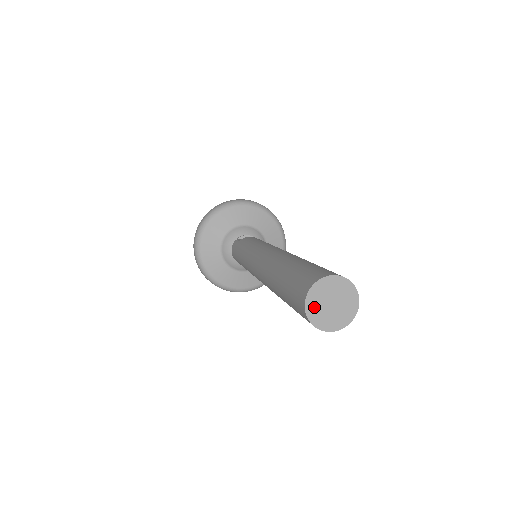
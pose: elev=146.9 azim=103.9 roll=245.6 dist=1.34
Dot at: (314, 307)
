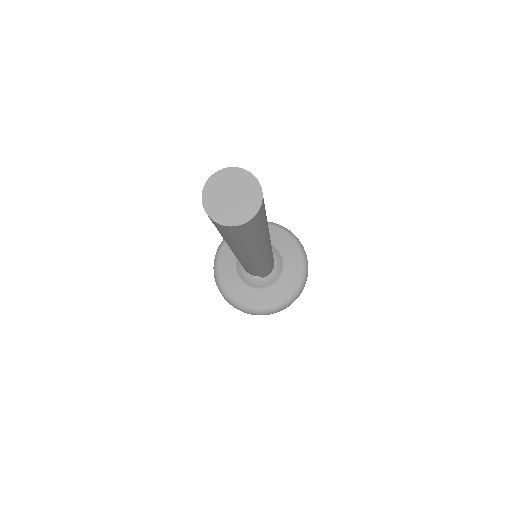
Dot at: (213, 189)
